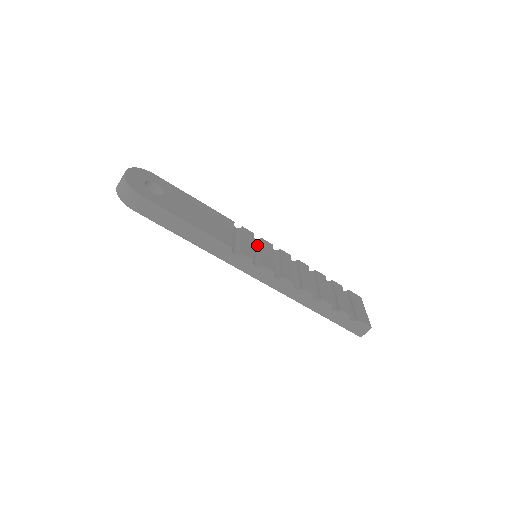
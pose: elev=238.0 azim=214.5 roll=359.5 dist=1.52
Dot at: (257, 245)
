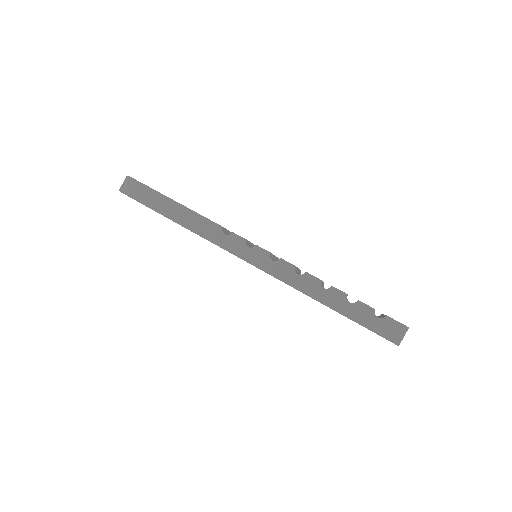
Dot at: occluded
